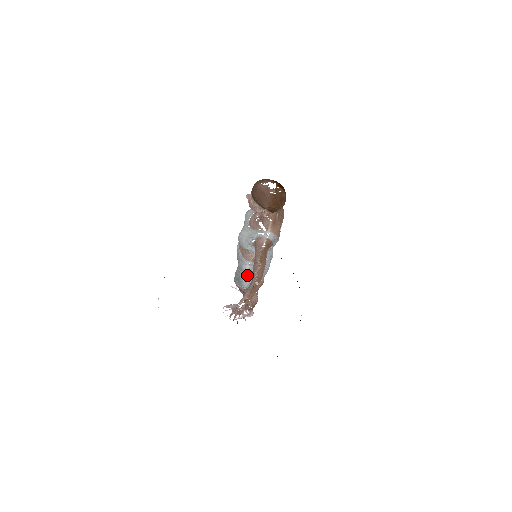
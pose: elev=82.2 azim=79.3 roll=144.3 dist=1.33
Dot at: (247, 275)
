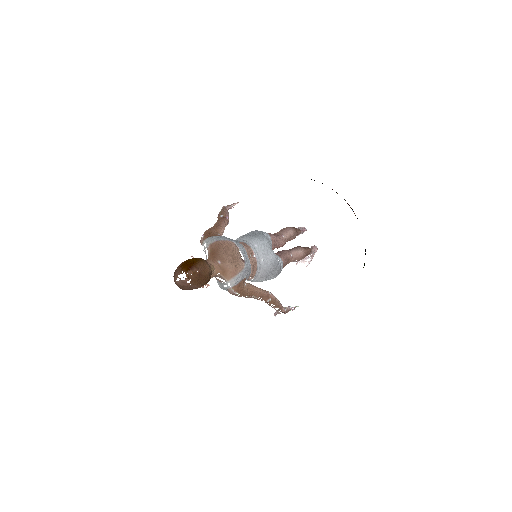
Dot at: occluded
